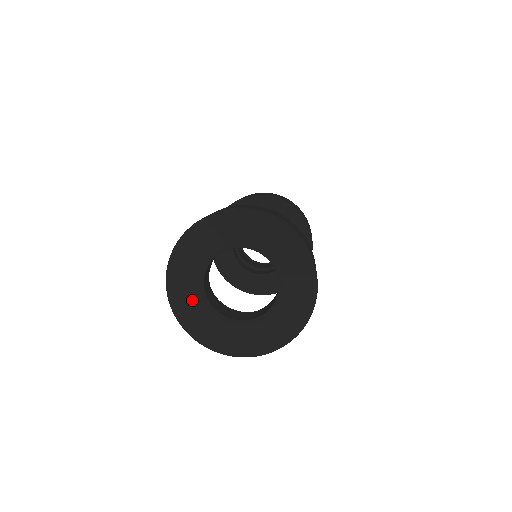
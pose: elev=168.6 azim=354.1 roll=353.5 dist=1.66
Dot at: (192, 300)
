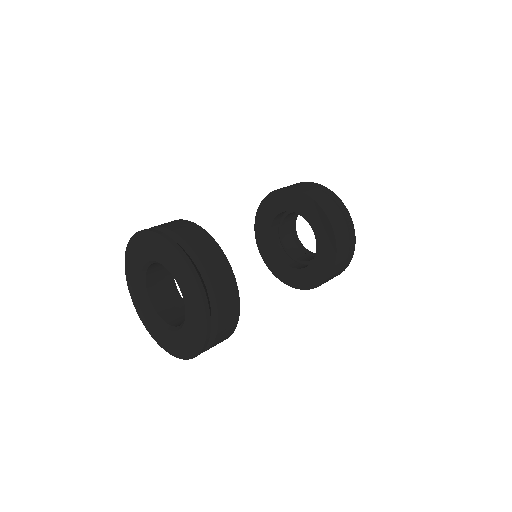
Dot at: (138, 290)
